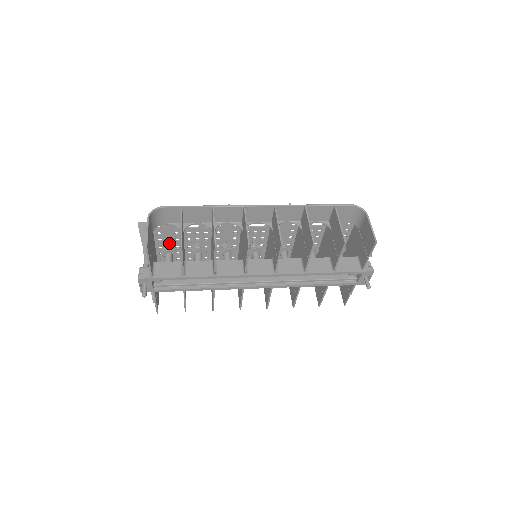
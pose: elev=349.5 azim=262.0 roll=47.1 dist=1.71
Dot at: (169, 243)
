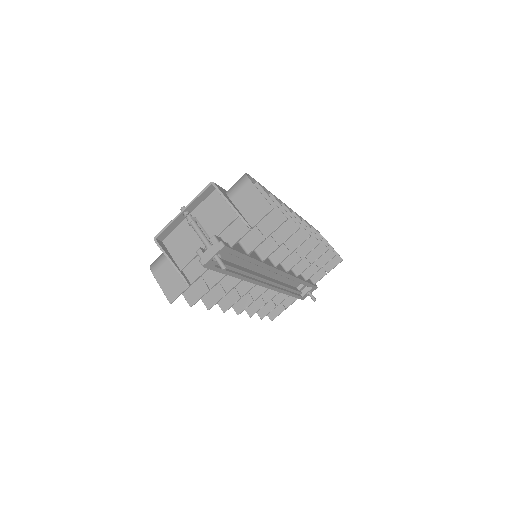
Dot at: occluded
